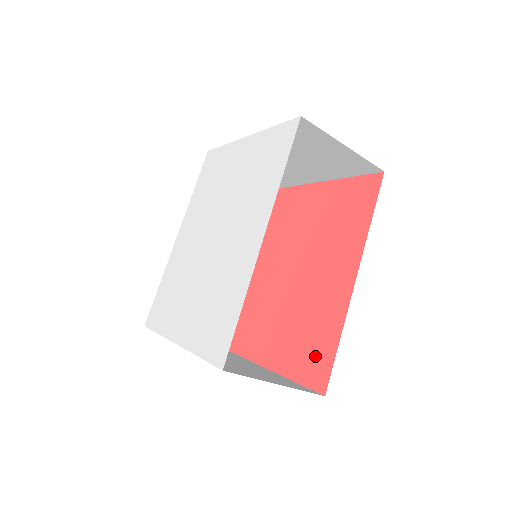
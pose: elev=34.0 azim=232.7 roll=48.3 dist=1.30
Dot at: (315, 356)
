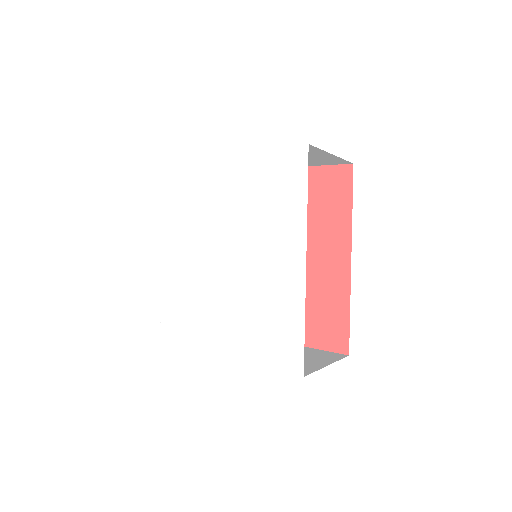
Dot at: (329, 326)
